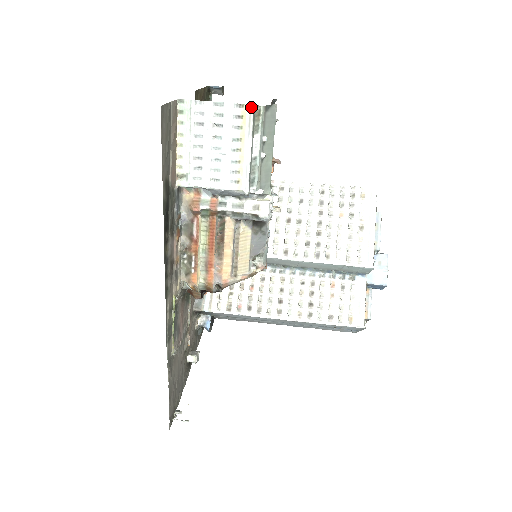
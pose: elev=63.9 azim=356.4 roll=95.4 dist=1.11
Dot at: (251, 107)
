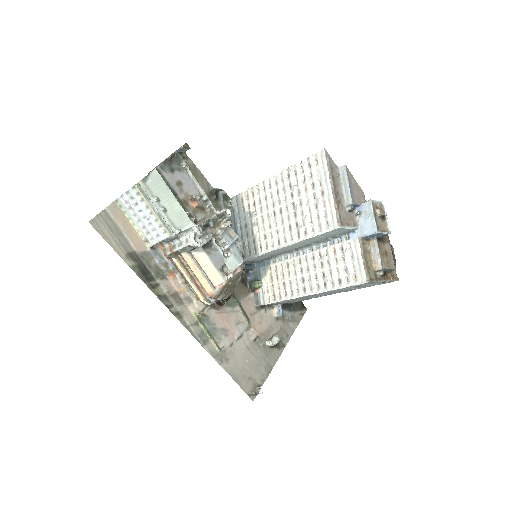
Dot at: (136, 186)
